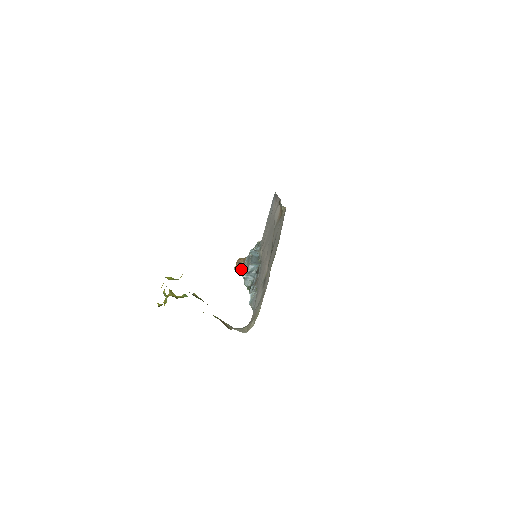
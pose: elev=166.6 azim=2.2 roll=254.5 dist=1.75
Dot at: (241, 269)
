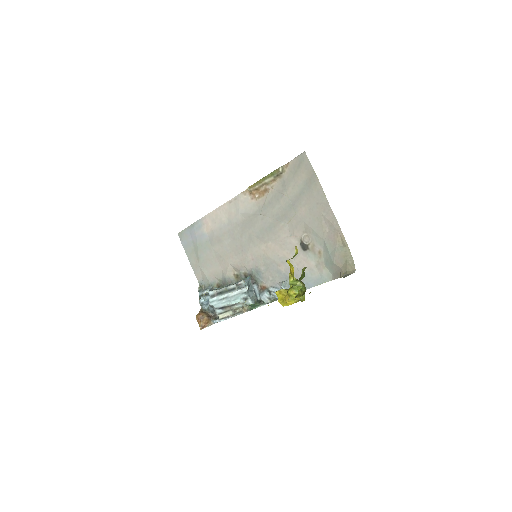
Dot at: (207, 322)
